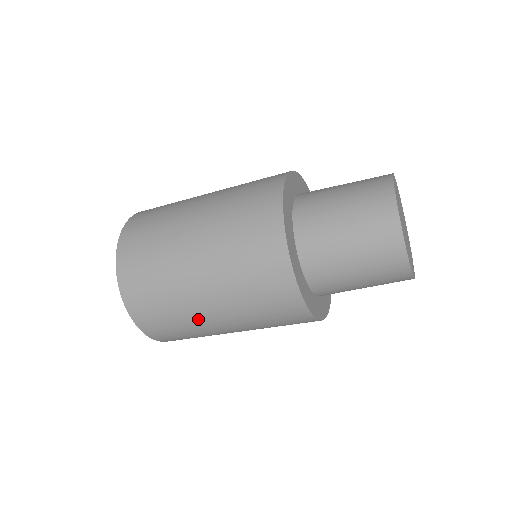
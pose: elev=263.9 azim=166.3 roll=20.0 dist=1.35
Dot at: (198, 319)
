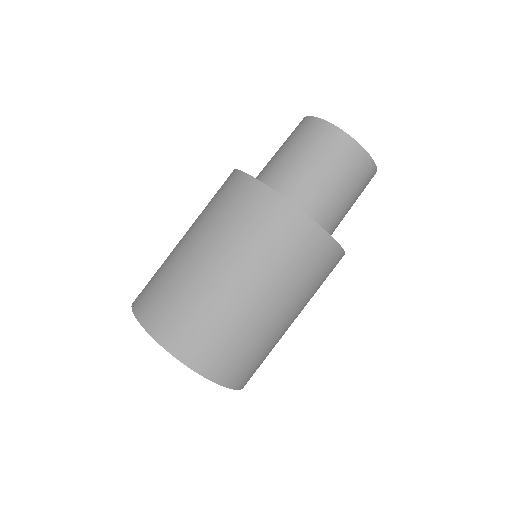
Dot at: (267, 329)
